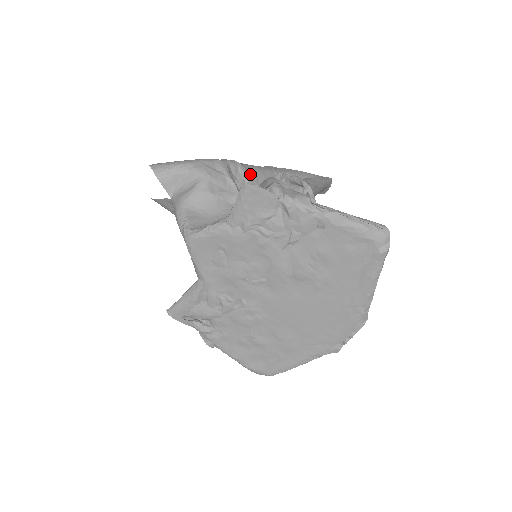
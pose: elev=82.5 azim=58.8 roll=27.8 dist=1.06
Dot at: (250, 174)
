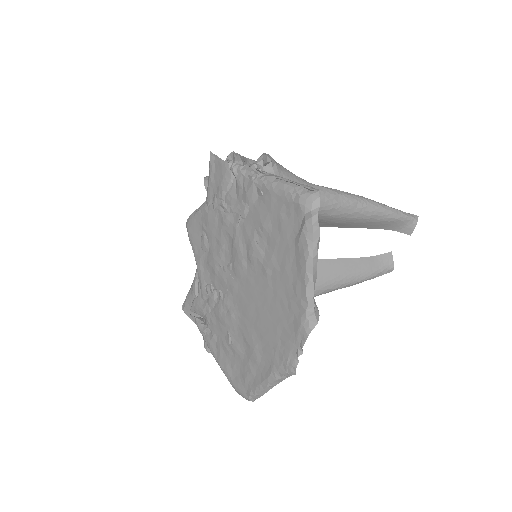
Dot at: occluded
